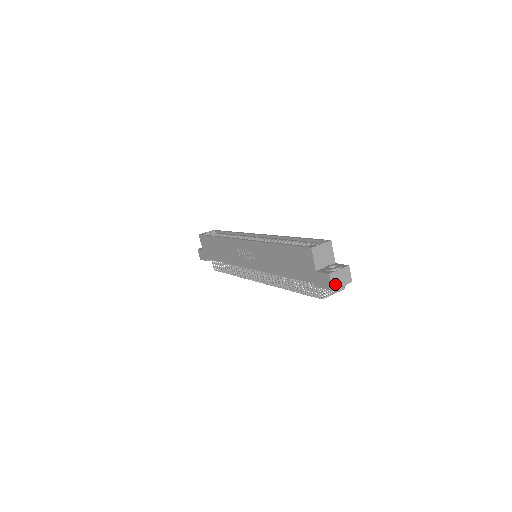
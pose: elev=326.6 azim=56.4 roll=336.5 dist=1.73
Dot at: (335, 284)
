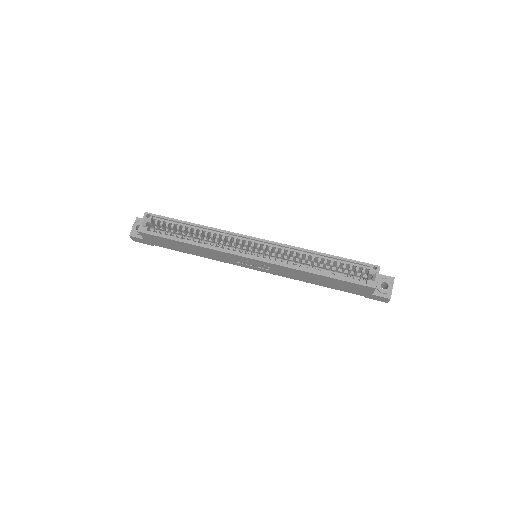
Dot at: occluded
